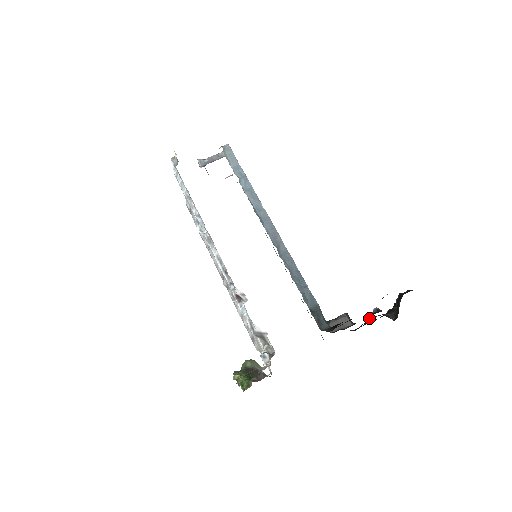
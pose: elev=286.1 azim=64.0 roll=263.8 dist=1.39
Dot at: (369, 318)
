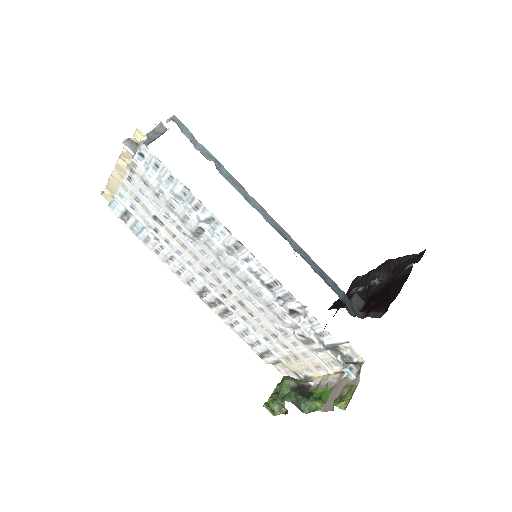
Dot at: (358, 290)
